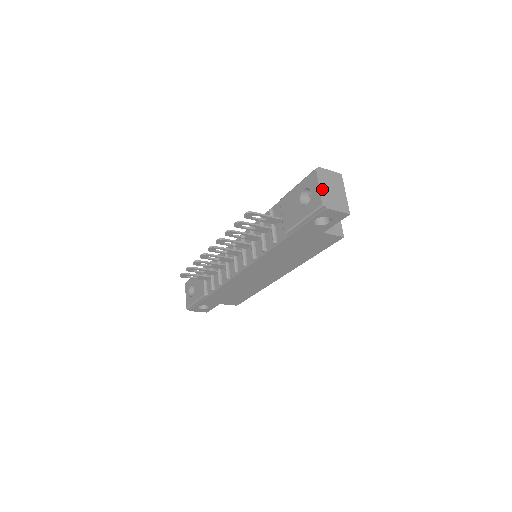
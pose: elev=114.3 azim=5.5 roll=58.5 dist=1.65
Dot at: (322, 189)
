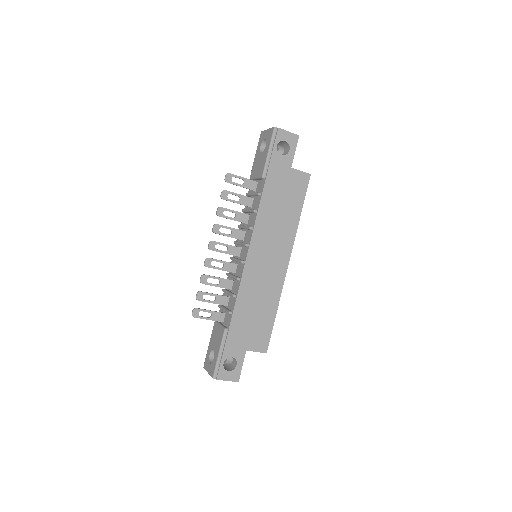
Dot at: occluded
